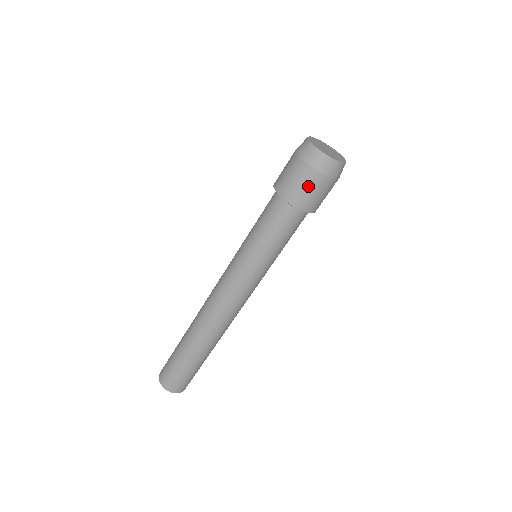
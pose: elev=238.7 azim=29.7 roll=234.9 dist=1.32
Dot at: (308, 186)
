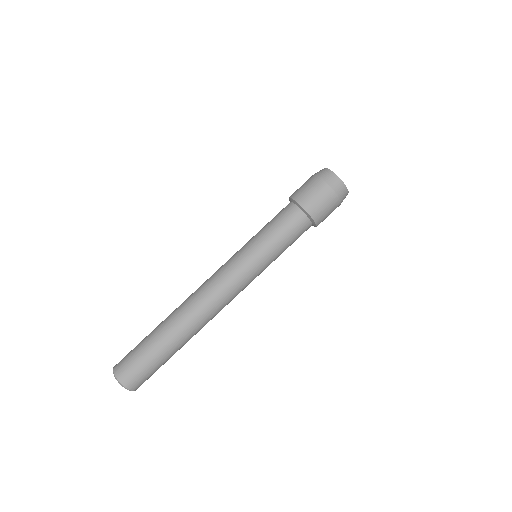
Dot at: (325, 202)
